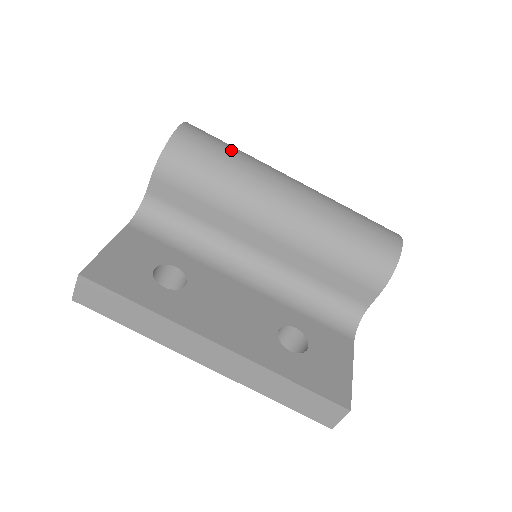
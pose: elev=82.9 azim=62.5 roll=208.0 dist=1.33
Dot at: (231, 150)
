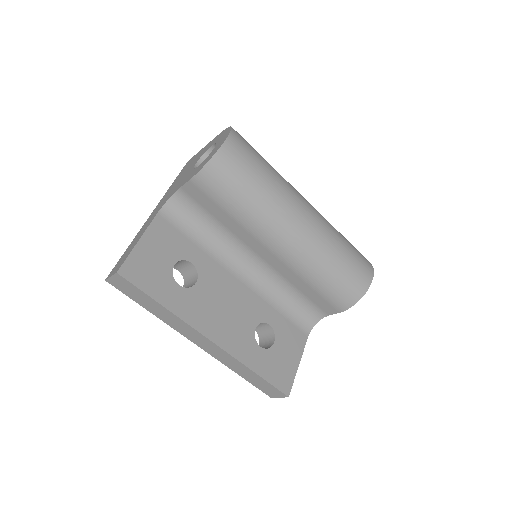
Dot at: (264, 173)
